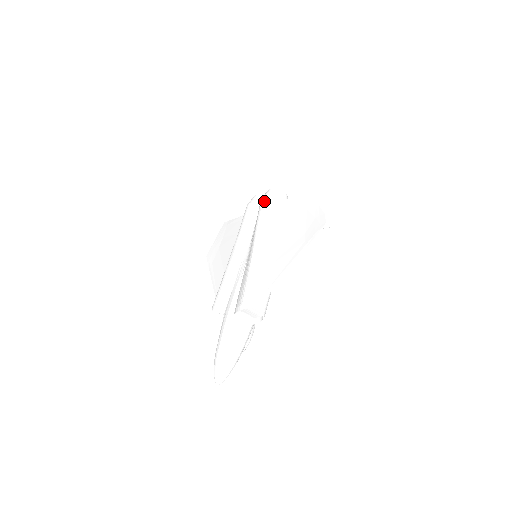
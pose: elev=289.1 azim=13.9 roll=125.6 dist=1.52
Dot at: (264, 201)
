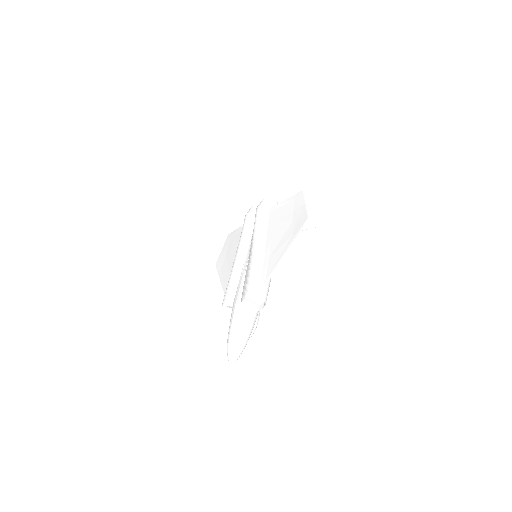
Dot at: (259, 209)
